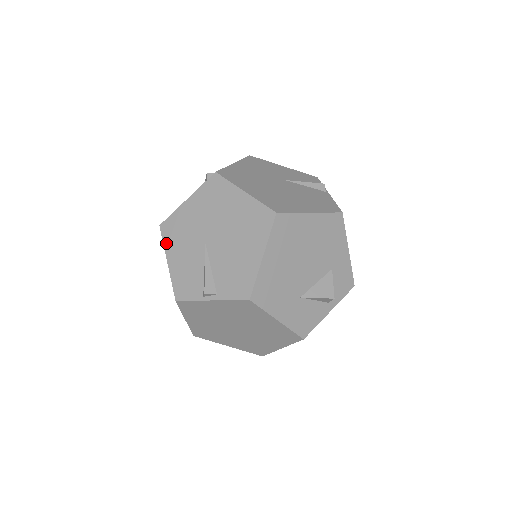
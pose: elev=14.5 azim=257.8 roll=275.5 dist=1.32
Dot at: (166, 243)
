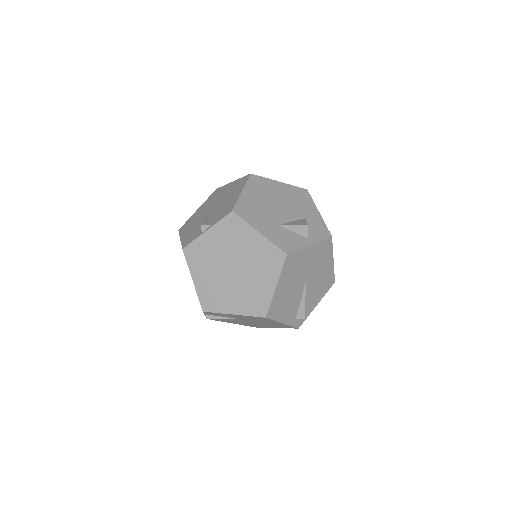
Dot at: (181, 233)
